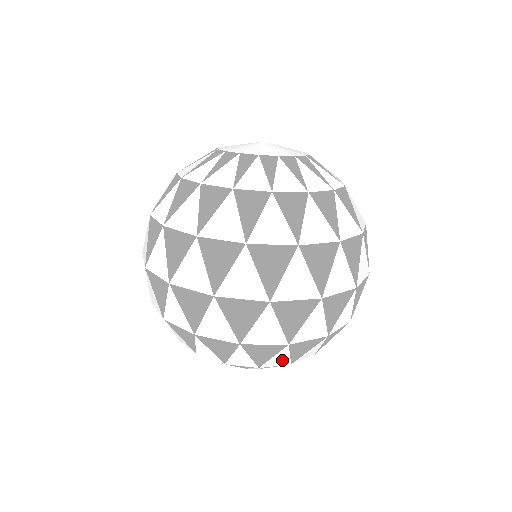
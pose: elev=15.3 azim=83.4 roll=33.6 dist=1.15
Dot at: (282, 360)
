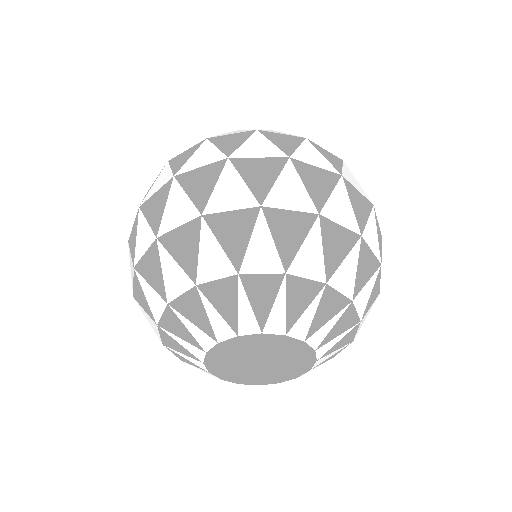
Dot at: (217, 261)
